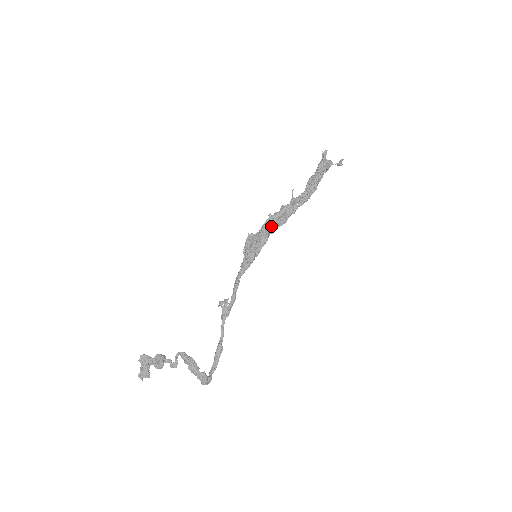
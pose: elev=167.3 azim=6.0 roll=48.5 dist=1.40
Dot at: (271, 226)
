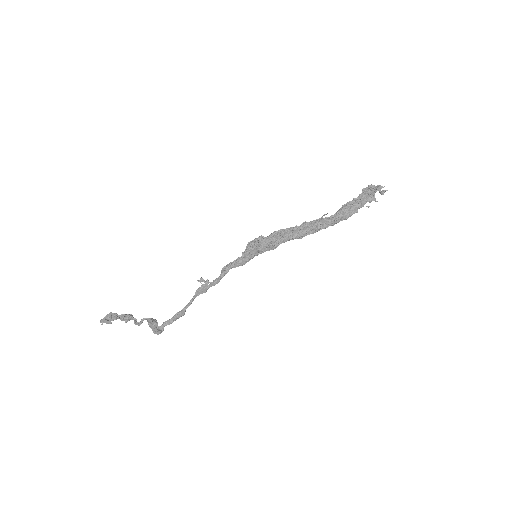
Dot at: (286, 239)
